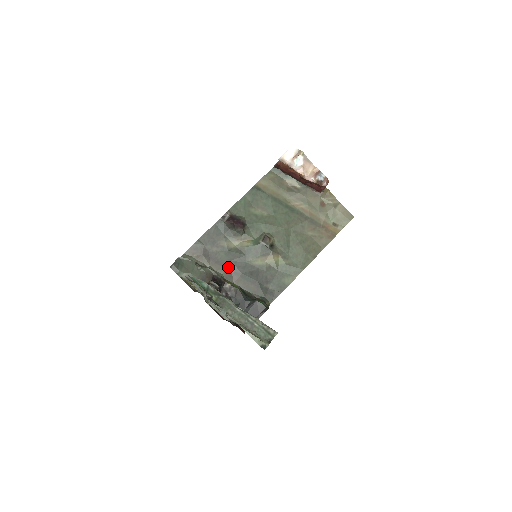
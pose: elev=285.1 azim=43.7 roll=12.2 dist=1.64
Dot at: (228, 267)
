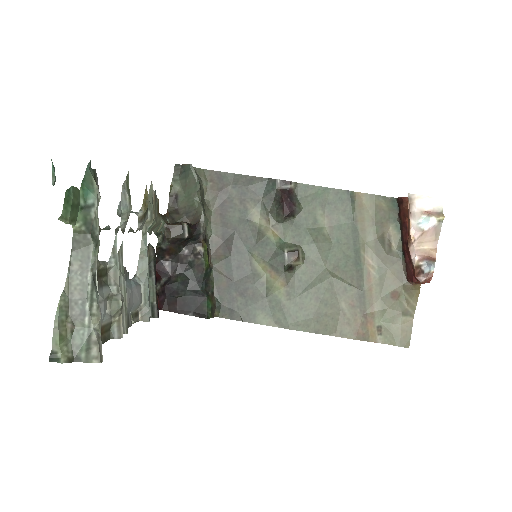
Dot at: (226, 233)
